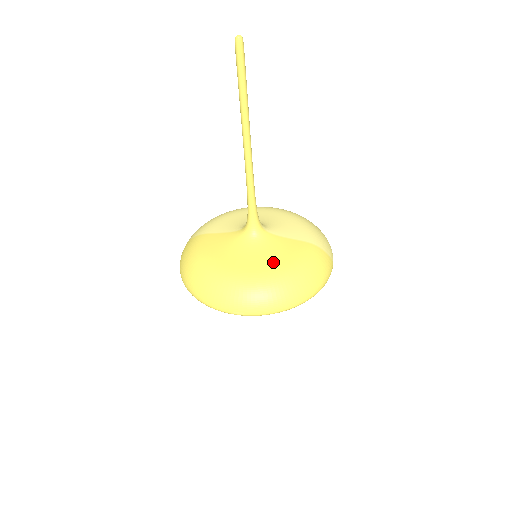
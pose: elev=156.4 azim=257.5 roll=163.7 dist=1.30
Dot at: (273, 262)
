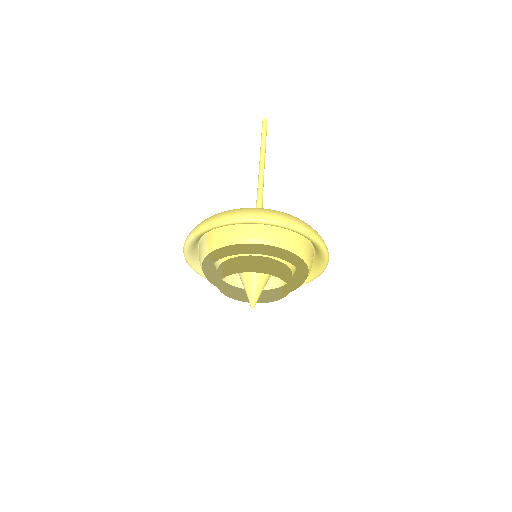
Dot at: occluded
